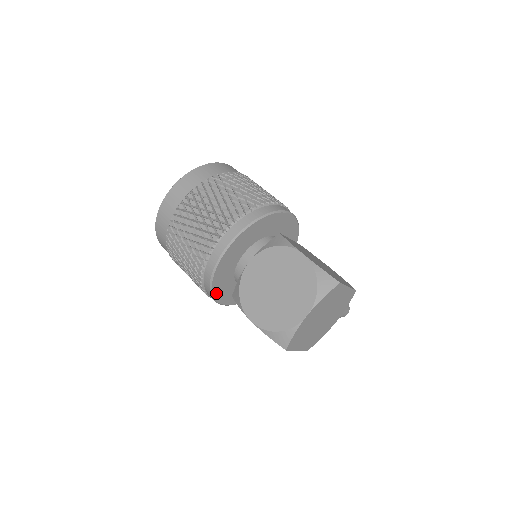
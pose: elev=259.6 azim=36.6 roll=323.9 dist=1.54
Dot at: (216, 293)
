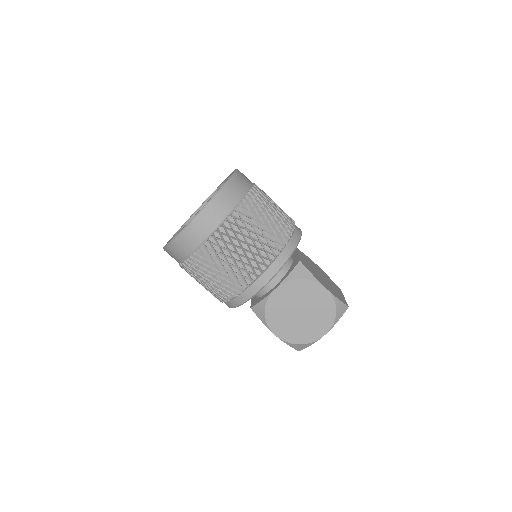
Dot at: occluded
